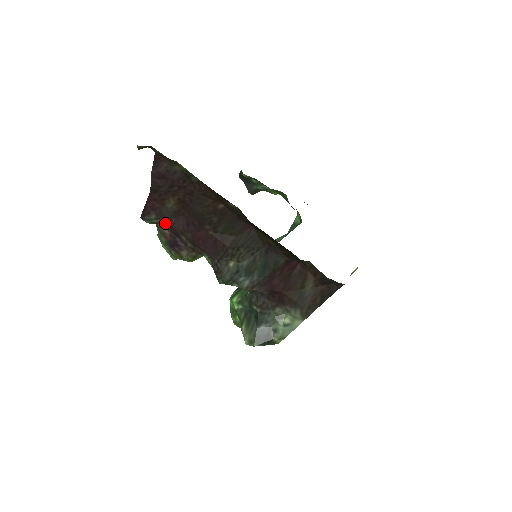
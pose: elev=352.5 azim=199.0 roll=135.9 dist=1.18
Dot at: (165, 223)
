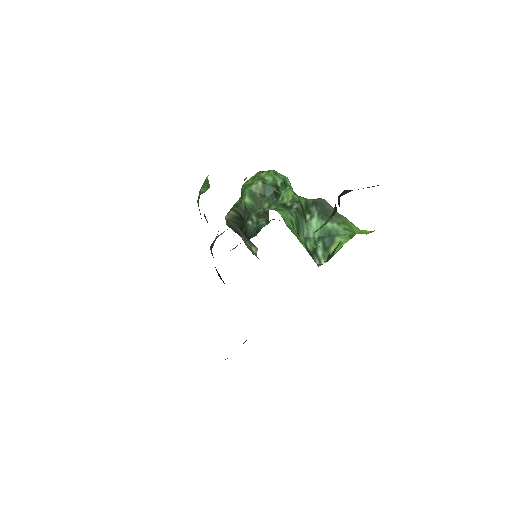
Dot at: occluded
